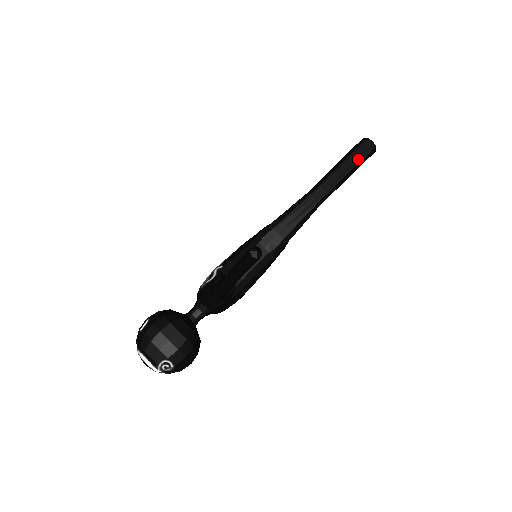
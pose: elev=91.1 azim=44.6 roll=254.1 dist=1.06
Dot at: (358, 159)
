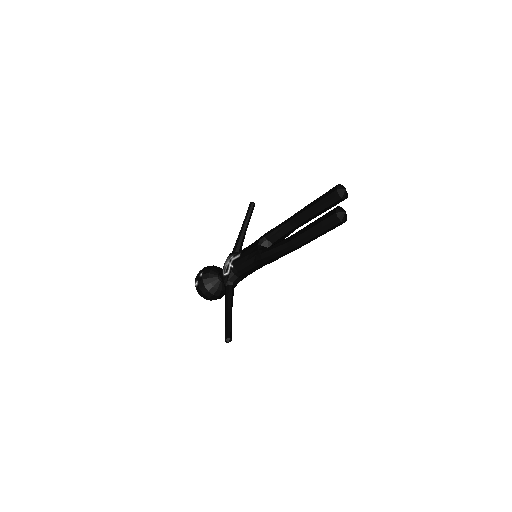
Dot at: (326, 231)
